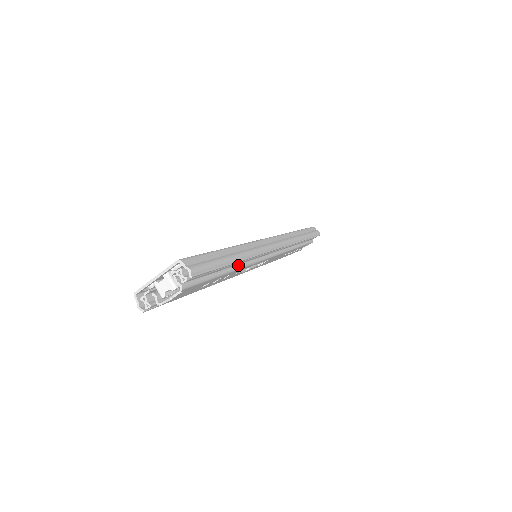
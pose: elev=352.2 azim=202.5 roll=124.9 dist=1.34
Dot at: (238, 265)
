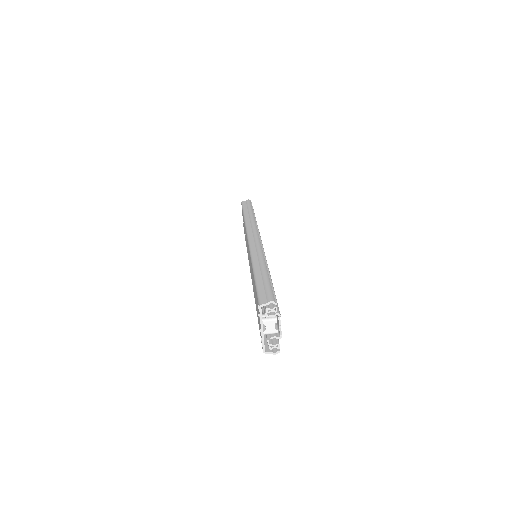
Dot at: occluded
